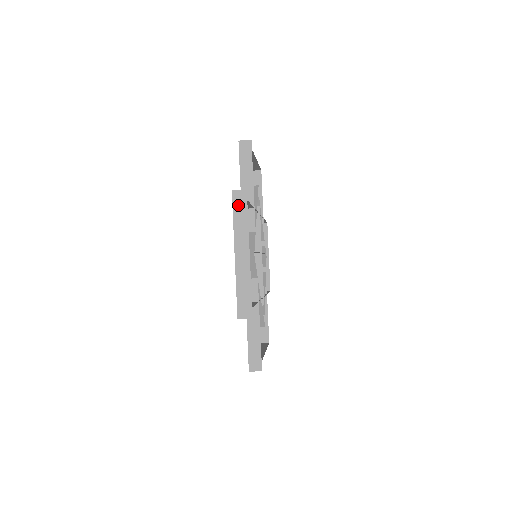
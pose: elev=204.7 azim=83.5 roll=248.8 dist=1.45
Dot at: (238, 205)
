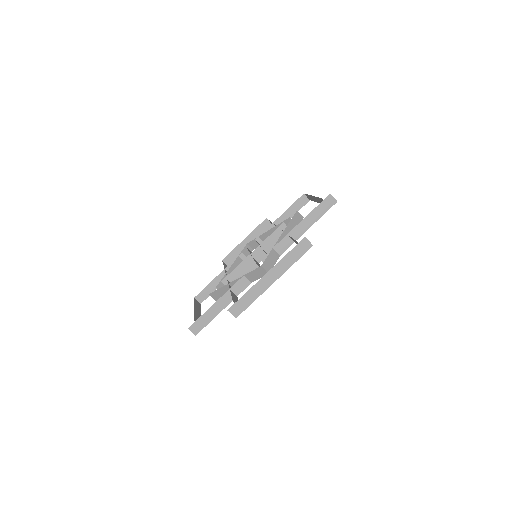
Dot at: occluded
